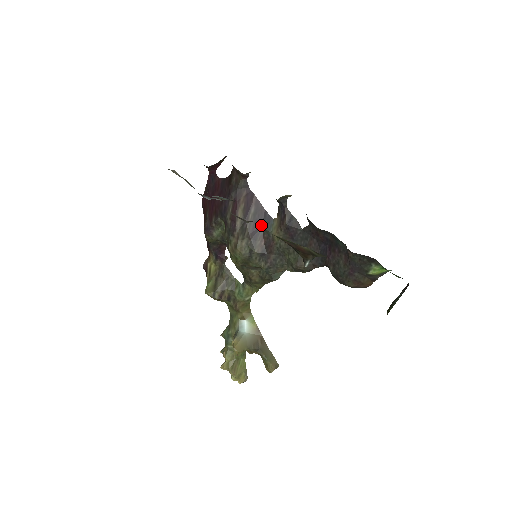
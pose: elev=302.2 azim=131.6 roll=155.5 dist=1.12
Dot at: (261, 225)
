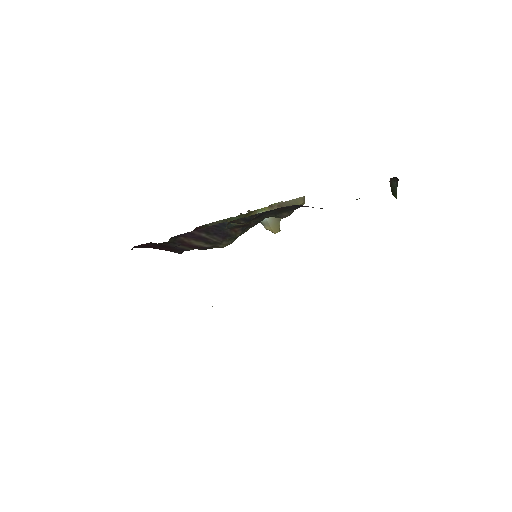
Dot at: (222, 230)
